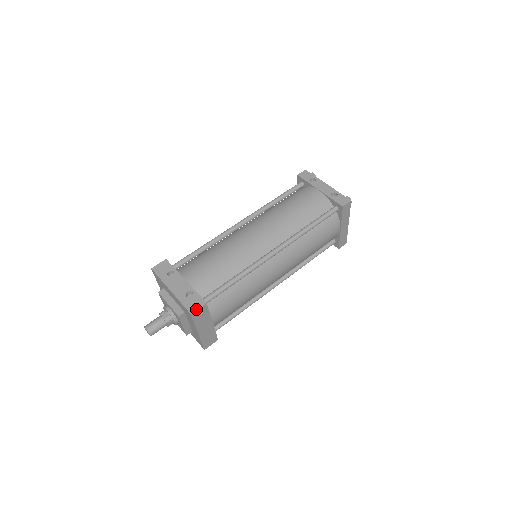
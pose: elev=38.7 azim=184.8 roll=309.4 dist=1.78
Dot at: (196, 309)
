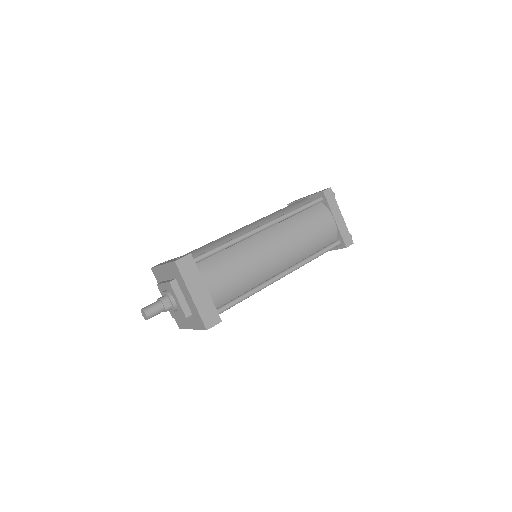
Dot at: (180, 258)
